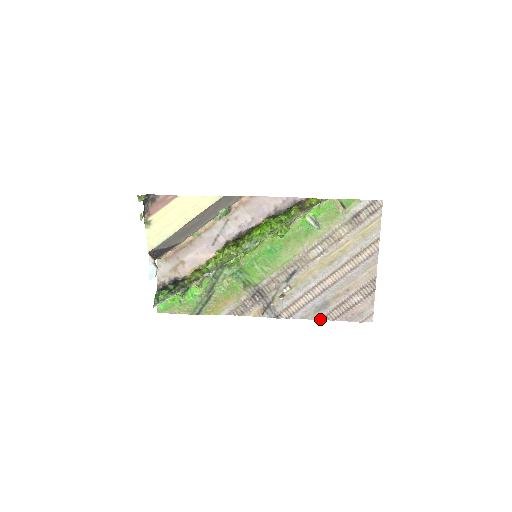
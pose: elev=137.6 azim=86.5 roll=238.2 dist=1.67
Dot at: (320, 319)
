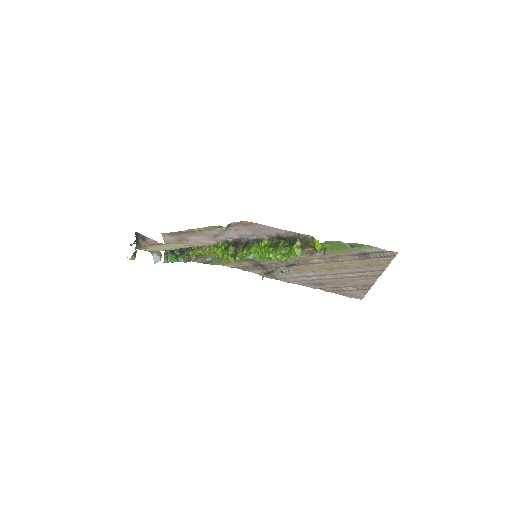
Dot at: (314, 288)
